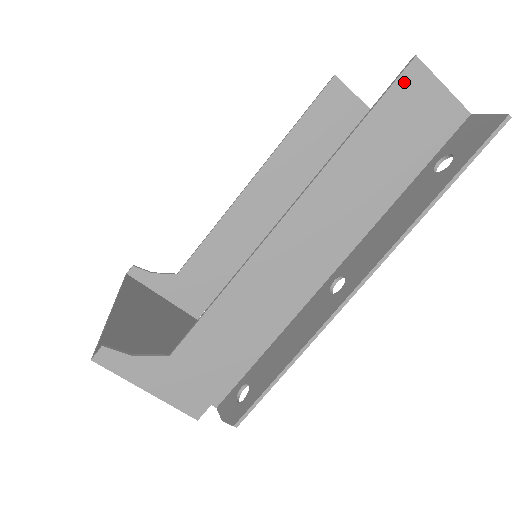
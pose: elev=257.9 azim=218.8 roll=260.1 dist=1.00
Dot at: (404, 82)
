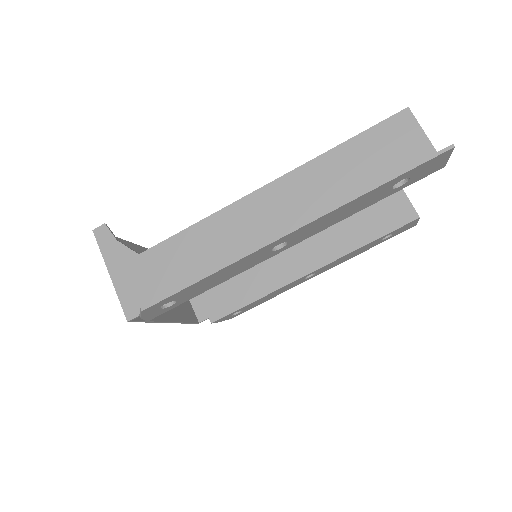
Dot at: (393, 122)
